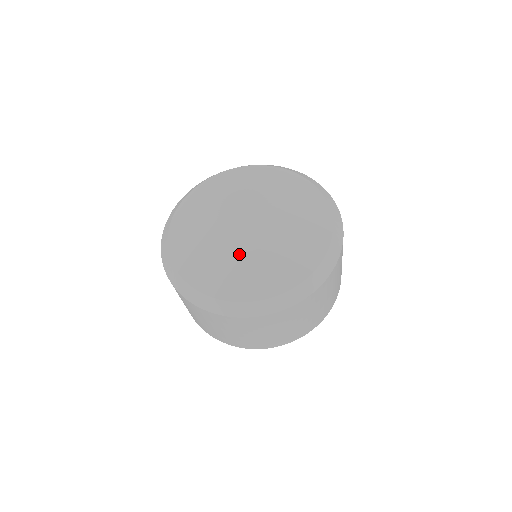
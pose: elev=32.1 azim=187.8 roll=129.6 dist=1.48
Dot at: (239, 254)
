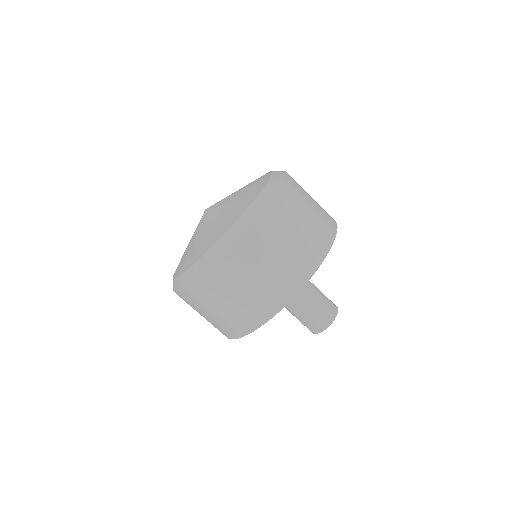
Dot at: (191, 242)
